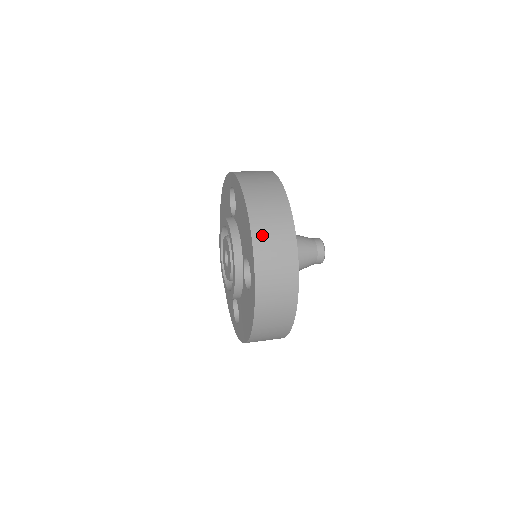
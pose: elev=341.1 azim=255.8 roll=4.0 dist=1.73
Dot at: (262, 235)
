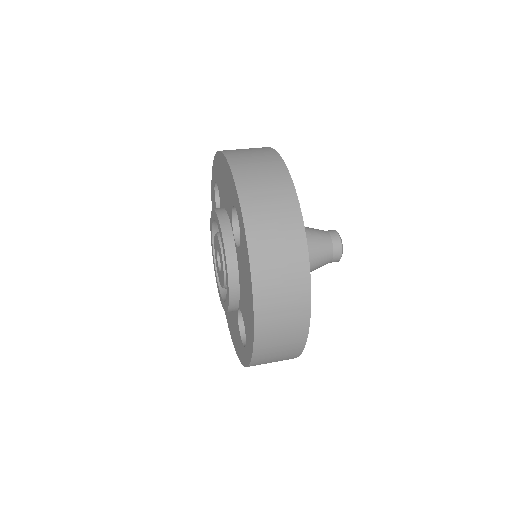
Dot at: (267, 339)
